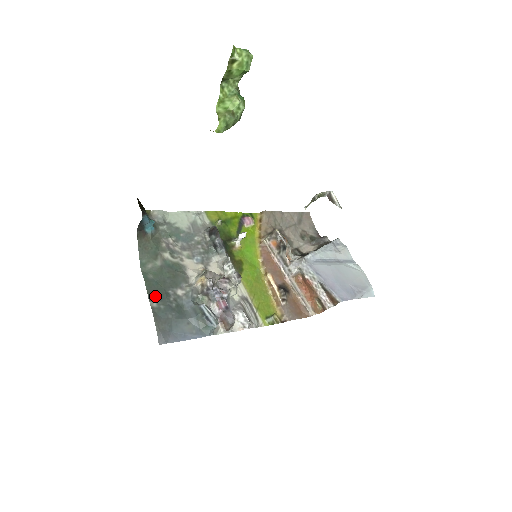
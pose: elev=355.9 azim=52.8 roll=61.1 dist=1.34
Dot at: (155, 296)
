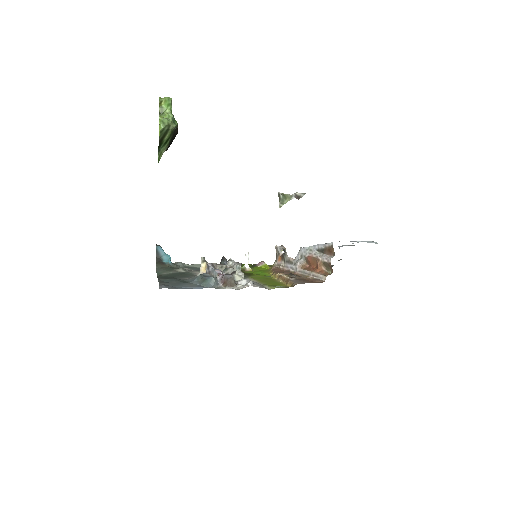
Dot at: (164, 278)
